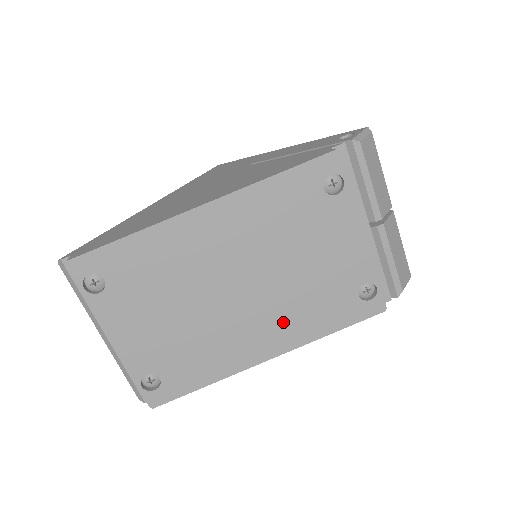
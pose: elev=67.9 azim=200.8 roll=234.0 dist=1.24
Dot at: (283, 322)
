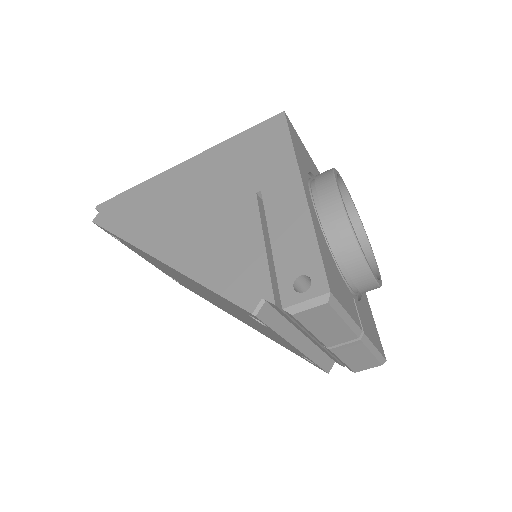
Dot at: (246, 322)
